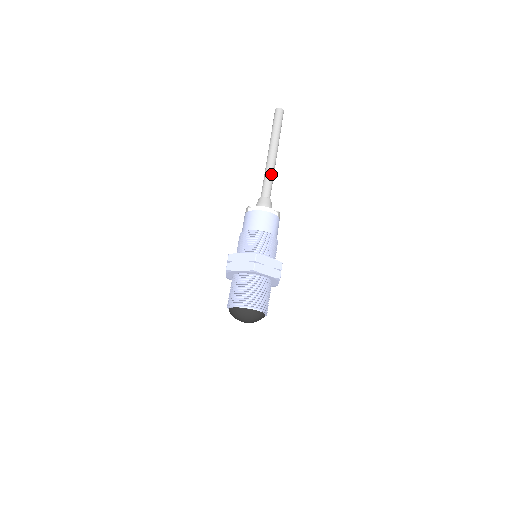
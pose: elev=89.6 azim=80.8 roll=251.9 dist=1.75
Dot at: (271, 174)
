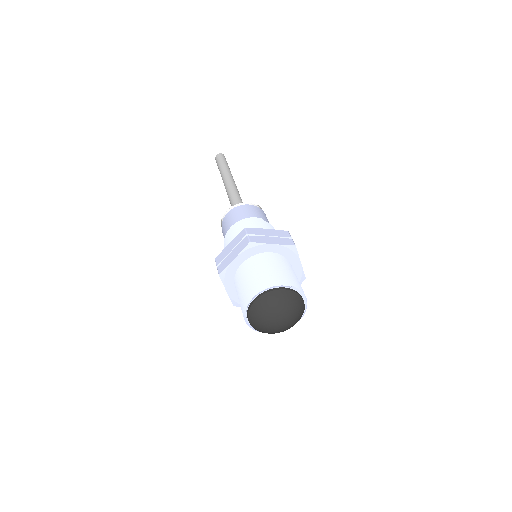
Dot at: (234, 191)
